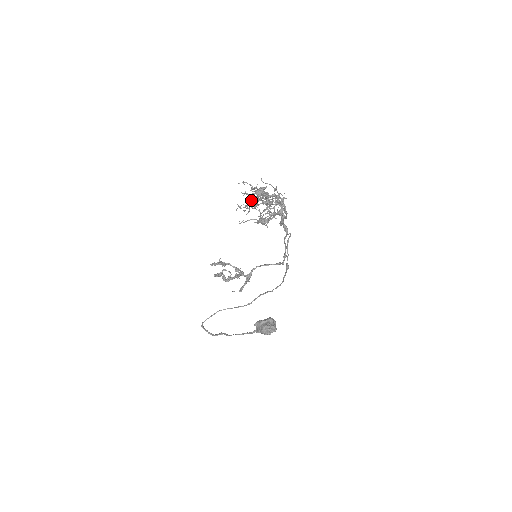
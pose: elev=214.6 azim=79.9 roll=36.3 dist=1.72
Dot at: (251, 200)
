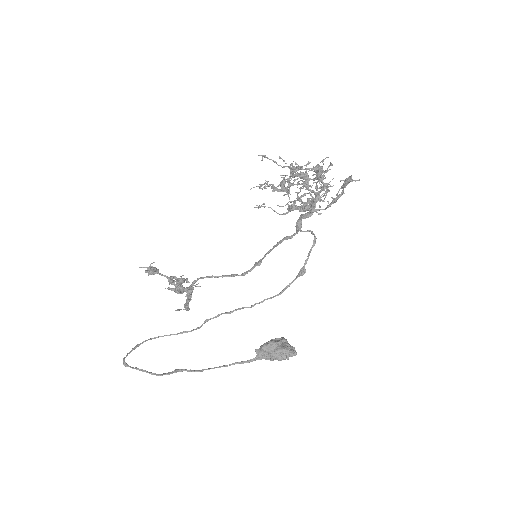
Dot at: occluded
